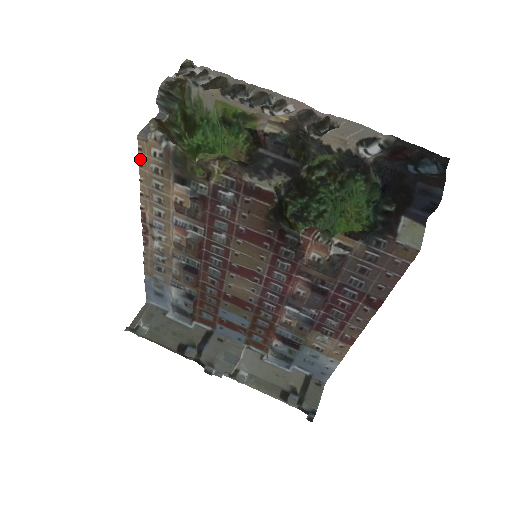
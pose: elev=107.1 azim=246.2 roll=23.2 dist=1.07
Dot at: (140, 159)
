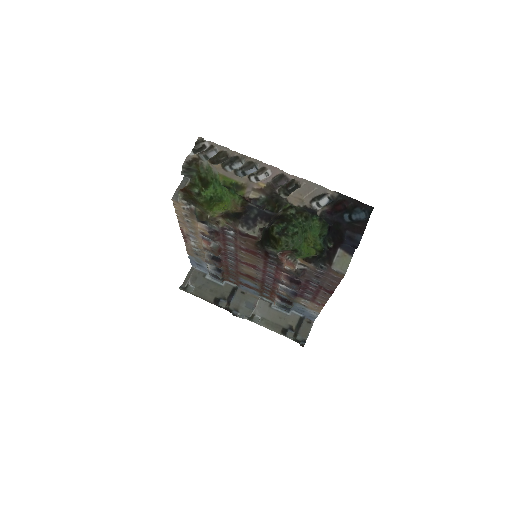
Dot at: (175, 208)
